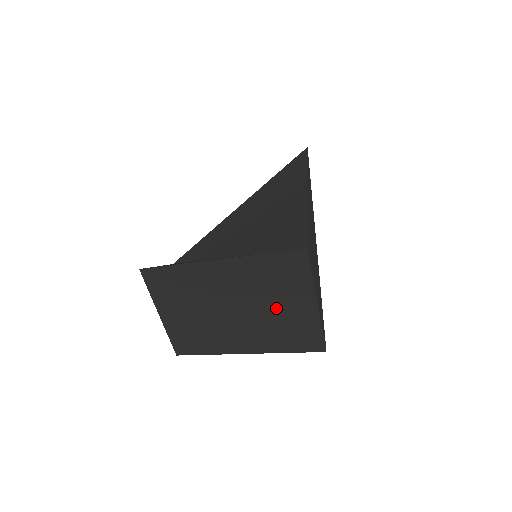
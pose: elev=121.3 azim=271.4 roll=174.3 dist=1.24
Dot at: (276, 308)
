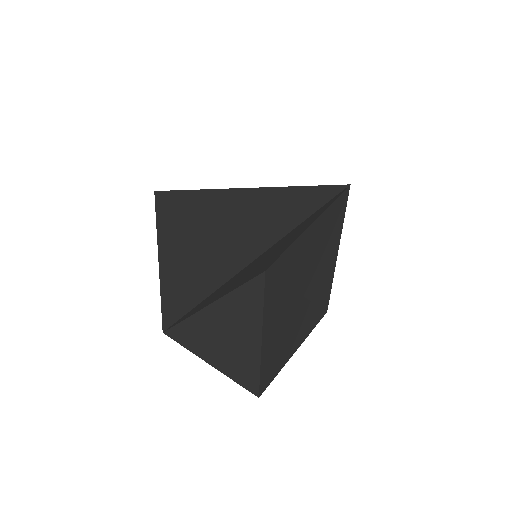
Dot at: (320, 271)
